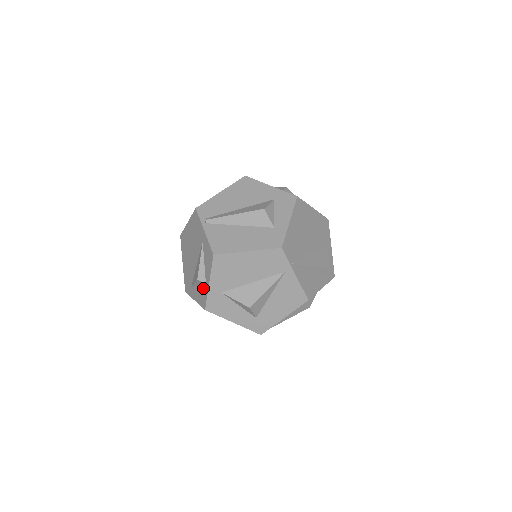
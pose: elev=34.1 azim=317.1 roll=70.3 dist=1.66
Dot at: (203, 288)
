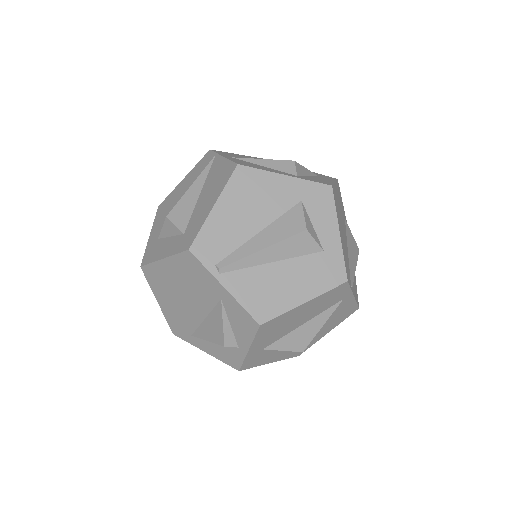
Dot at: (231, 349)
